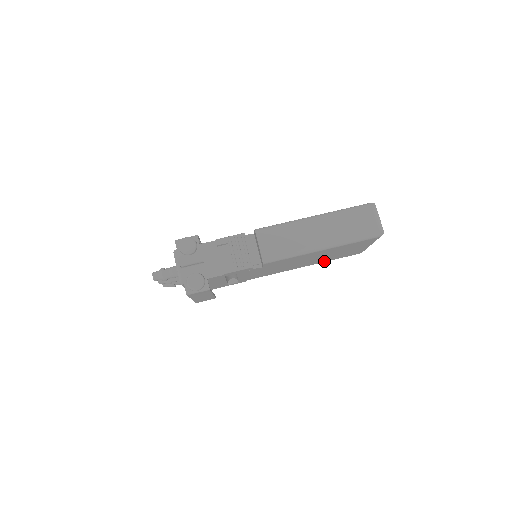
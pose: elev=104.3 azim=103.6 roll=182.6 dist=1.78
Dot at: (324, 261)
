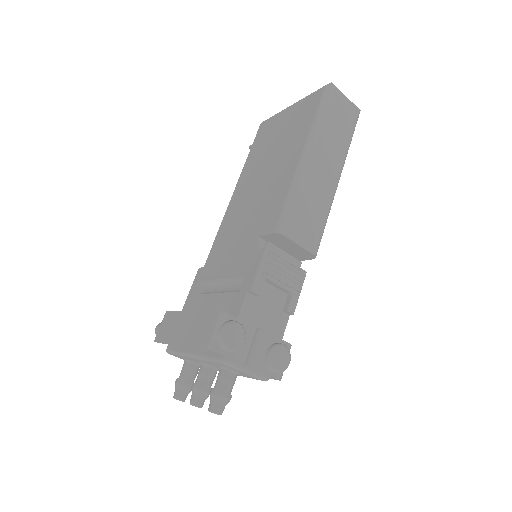
Dot at: occluded
